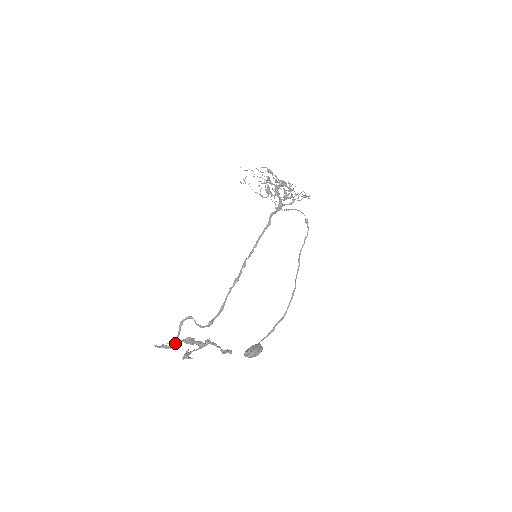
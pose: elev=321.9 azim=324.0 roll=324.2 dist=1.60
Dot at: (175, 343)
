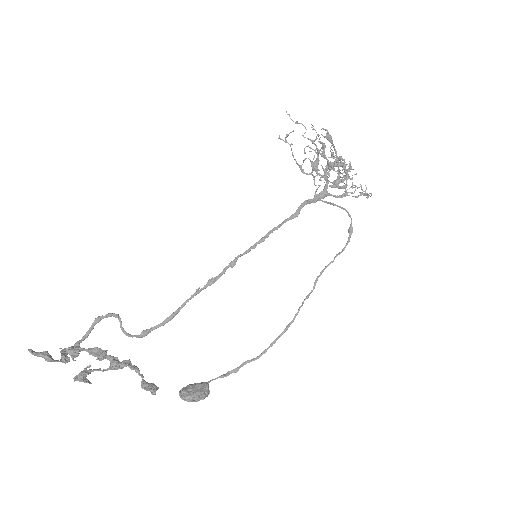
Dot at: (71, 351)
